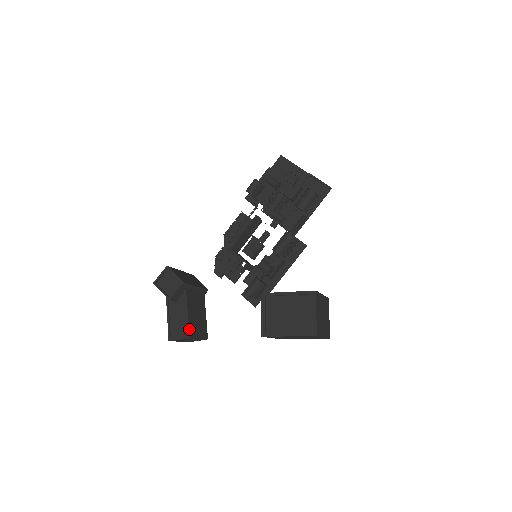
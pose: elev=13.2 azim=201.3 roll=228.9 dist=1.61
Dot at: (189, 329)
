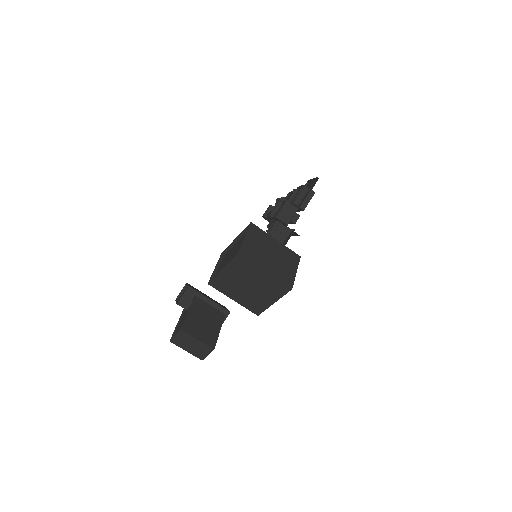
Dot at: (184, 324)
